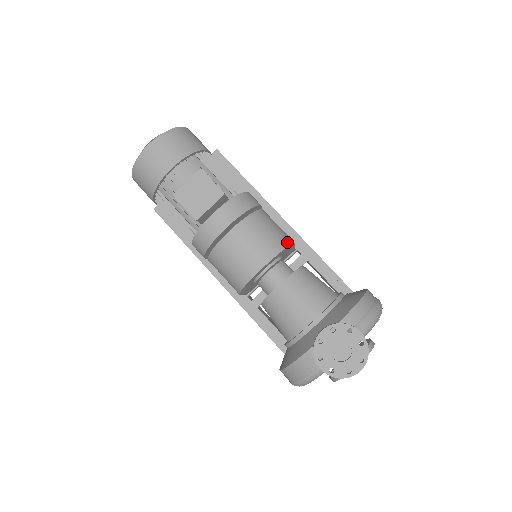
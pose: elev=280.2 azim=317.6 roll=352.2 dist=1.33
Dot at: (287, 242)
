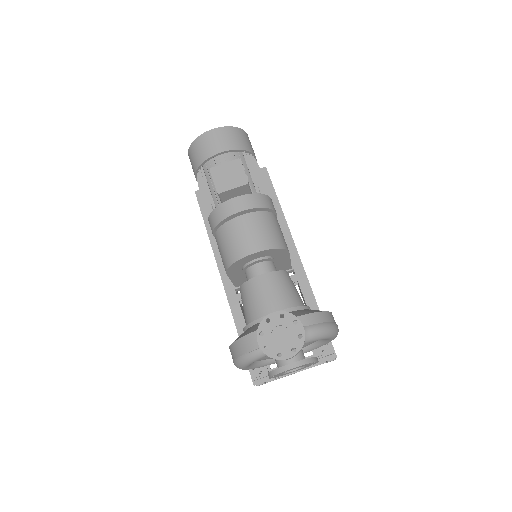
Dot at: (282, 245)
